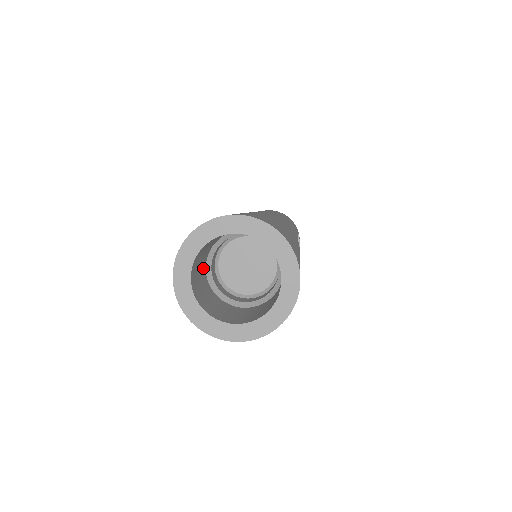
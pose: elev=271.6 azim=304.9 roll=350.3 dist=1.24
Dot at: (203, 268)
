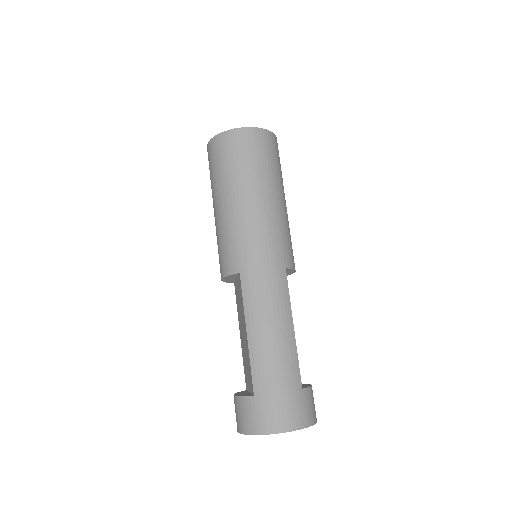
Dot at: occluded
